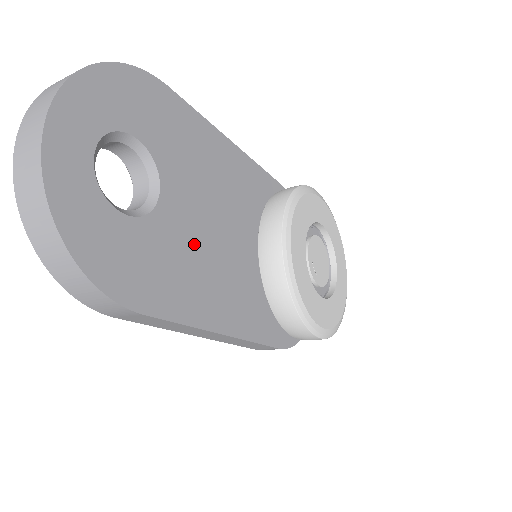
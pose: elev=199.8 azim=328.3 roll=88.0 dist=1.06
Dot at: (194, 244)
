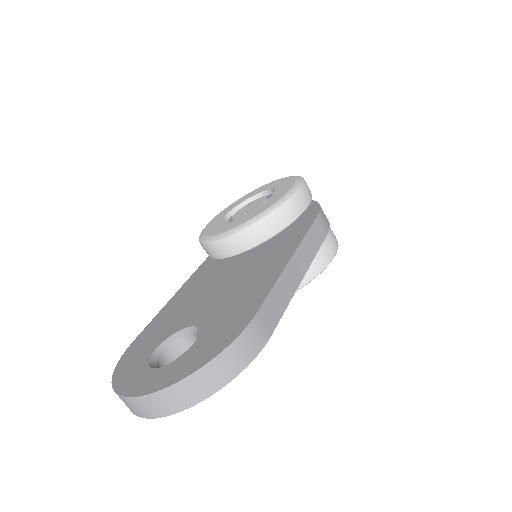
Dot at: occluded
